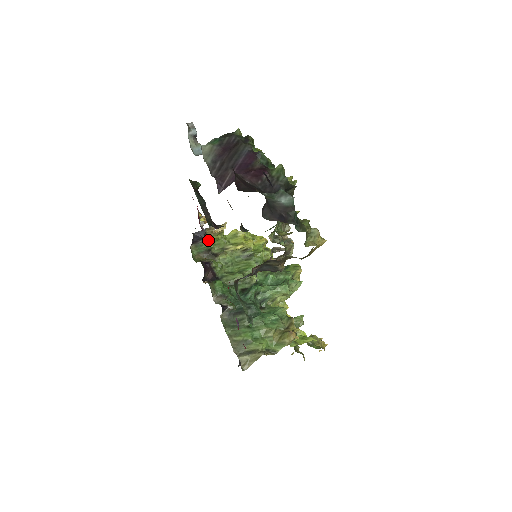
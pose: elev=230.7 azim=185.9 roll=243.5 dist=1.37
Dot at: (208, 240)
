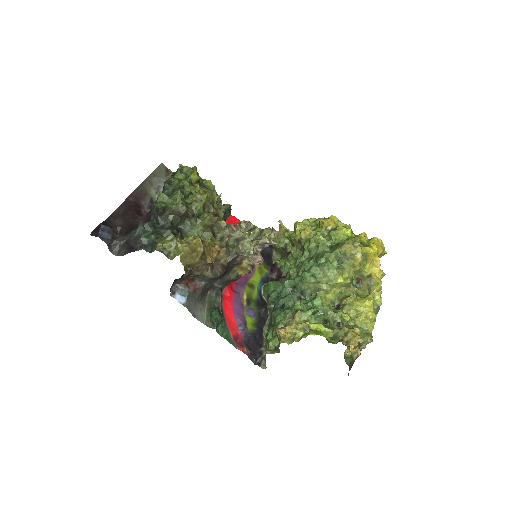
Dot at: (279, 241)
